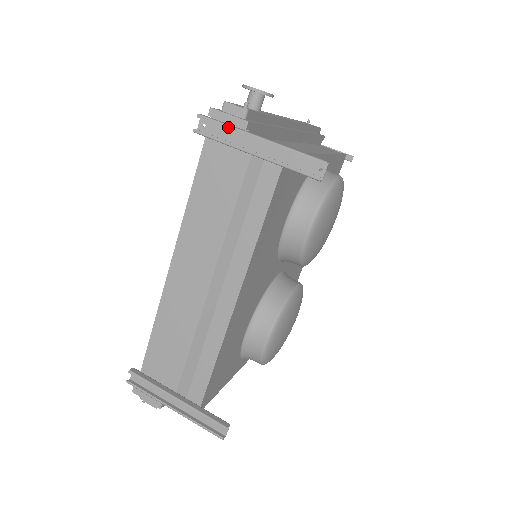
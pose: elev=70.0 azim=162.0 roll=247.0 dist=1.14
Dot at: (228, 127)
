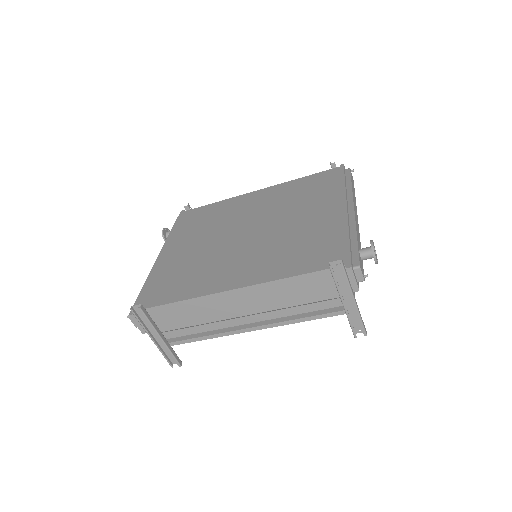
Dot at: (348, 284)
